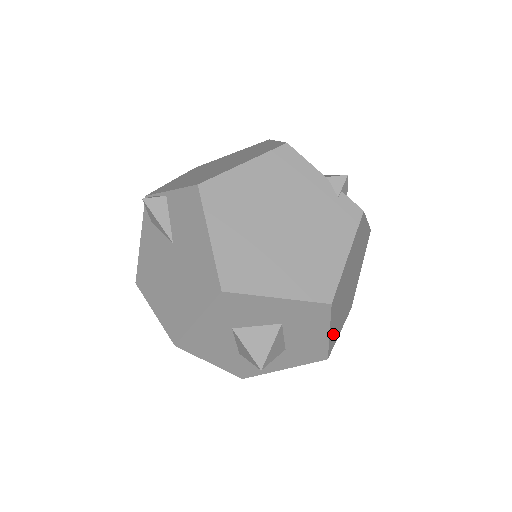
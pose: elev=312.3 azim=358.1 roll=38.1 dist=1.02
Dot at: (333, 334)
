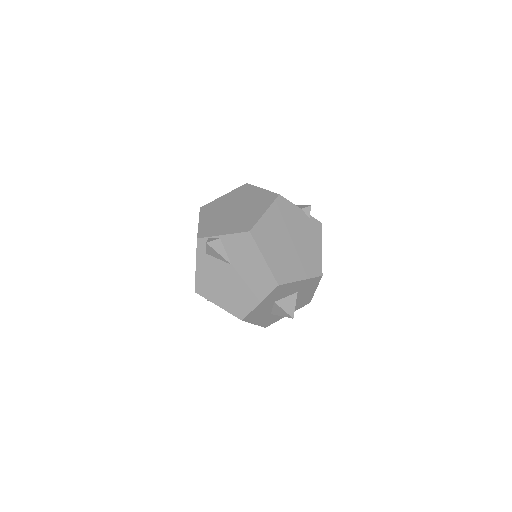
Dot at: occluded
